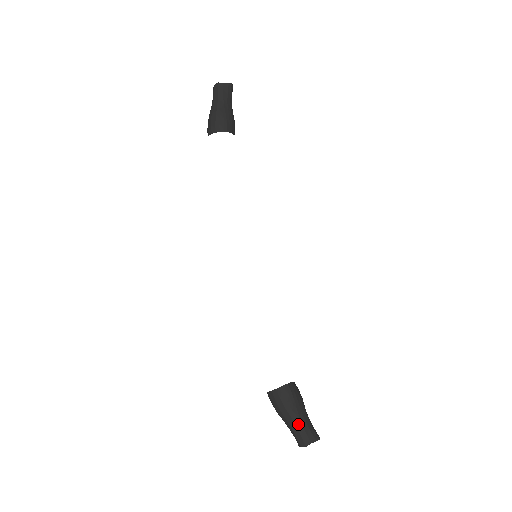
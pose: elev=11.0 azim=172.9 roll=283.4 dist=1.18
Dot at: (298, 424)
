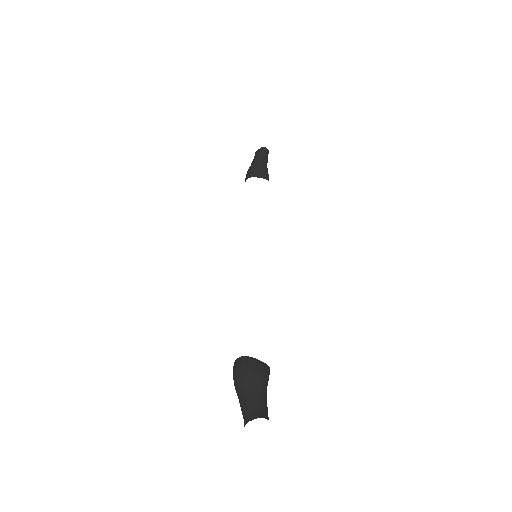
Dot at: (243, 400)
